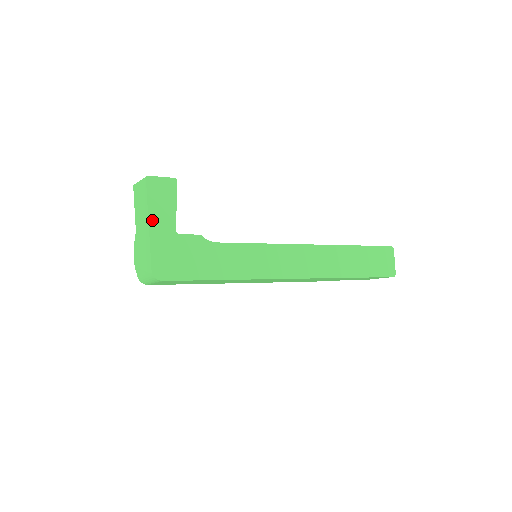
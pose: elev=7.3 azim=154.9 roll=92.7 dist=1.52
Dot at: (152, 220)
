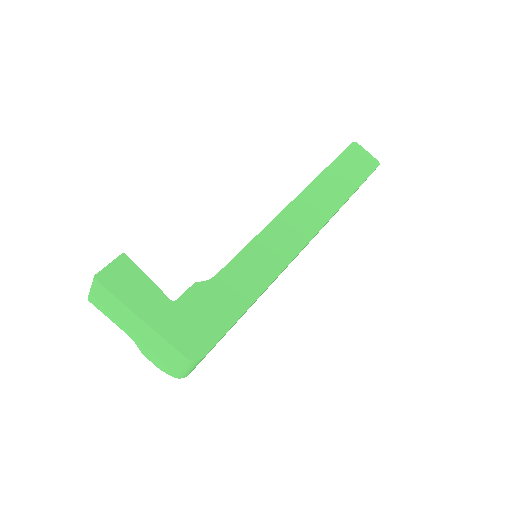
Dot at: (139, 312)
